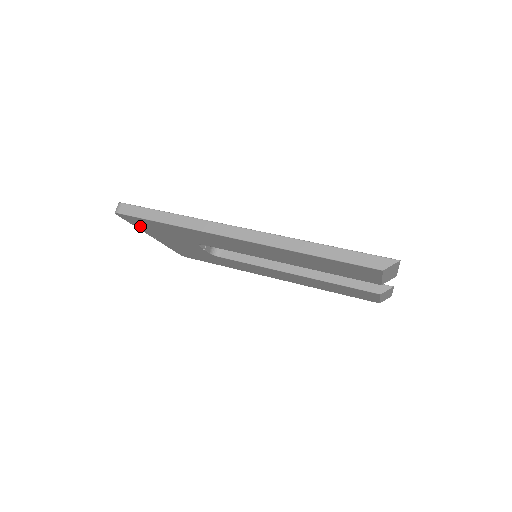
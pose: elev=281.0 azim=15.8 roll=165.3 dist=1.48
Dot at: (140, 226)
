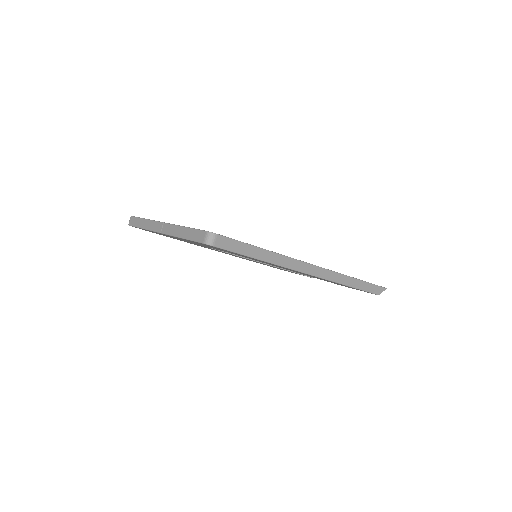
Dot at: occluded
